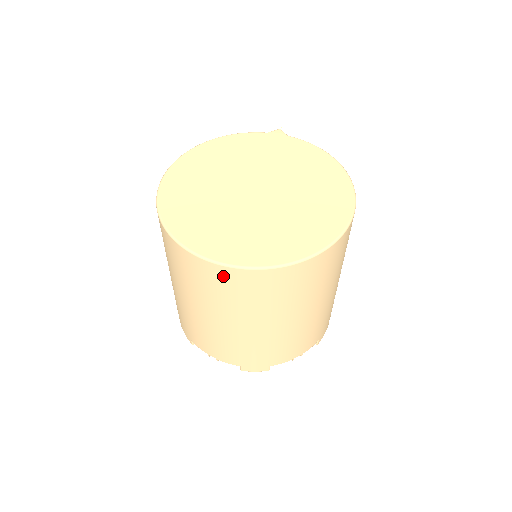
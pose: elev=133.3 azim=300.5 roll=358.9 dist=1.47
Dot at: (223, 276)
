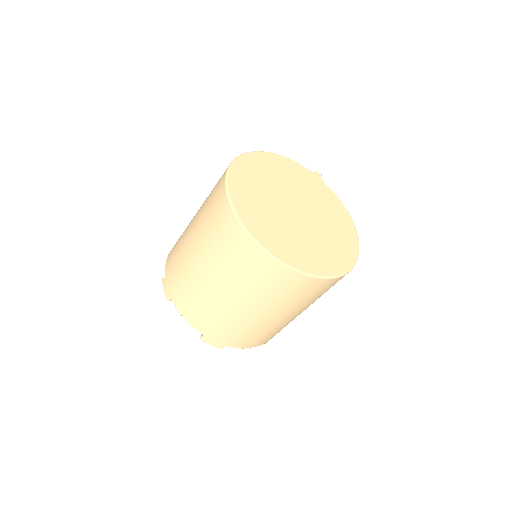
Dot at: (259, 260)
